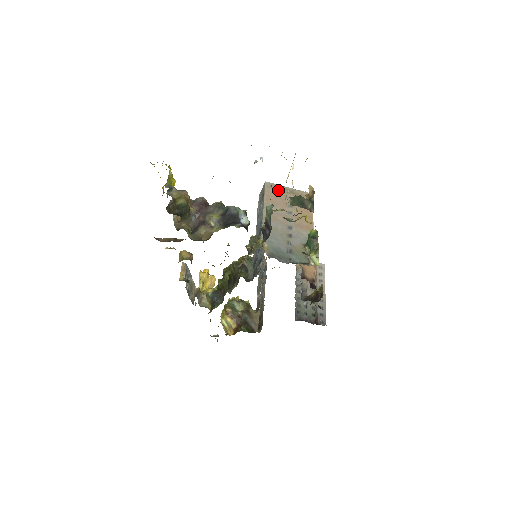
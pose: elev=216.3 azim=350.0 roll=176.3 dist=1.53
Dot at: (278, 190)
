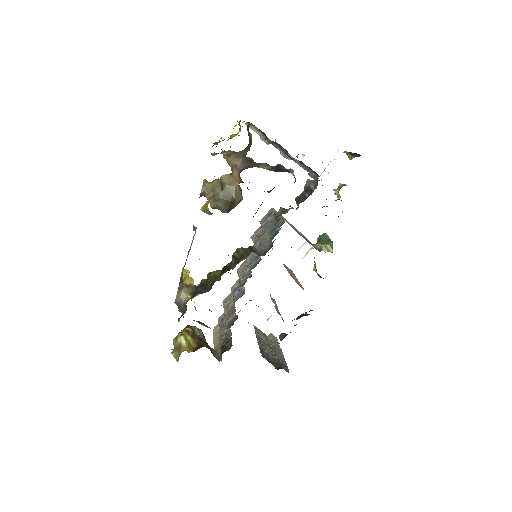
Dot at: (282, 216)
